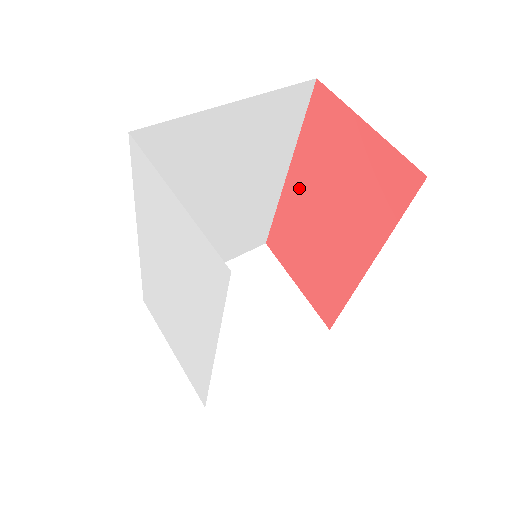
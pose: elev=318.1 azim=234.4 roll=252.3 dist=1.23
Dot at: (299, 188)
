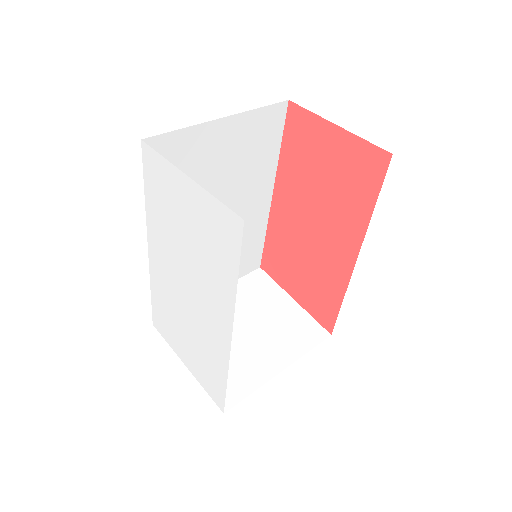
Dot at: (285, 202)
